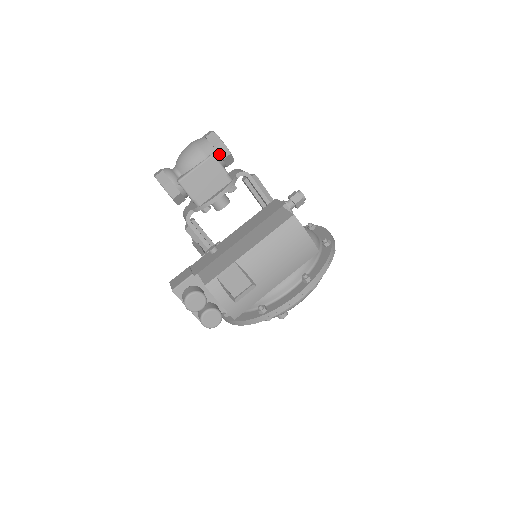
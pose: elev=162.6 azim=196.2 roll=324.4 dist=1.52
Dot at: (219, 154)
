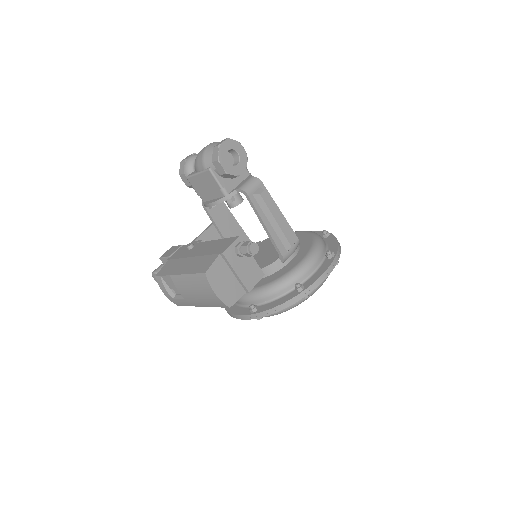
Dot at: (217, 170)
